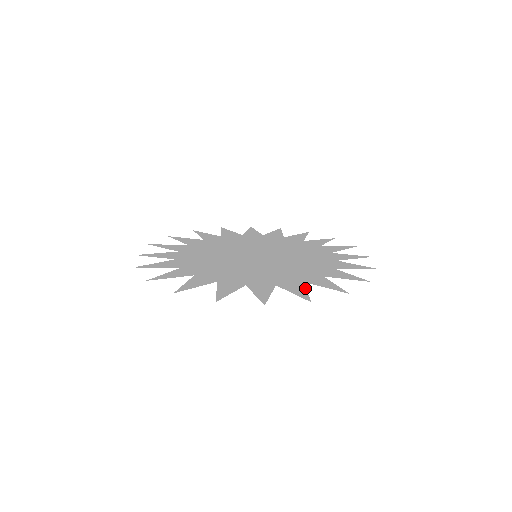
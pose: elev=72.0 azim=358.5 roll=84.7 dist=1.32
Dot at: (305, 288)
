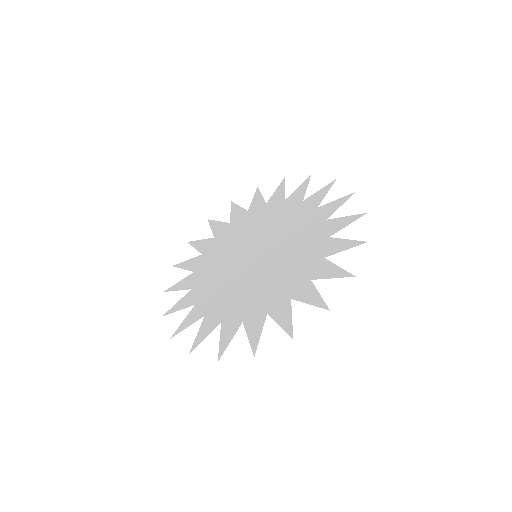
Dot at: (291, 312)
